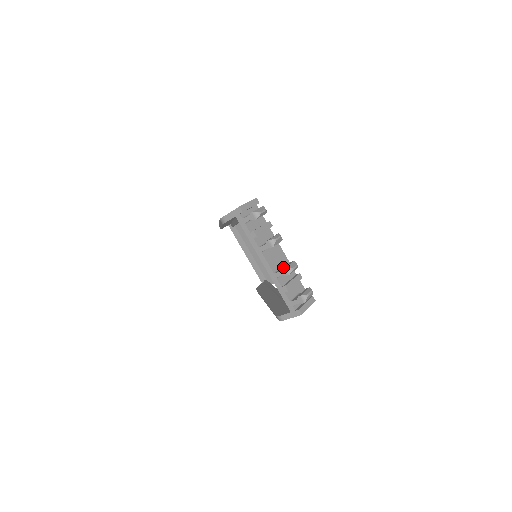
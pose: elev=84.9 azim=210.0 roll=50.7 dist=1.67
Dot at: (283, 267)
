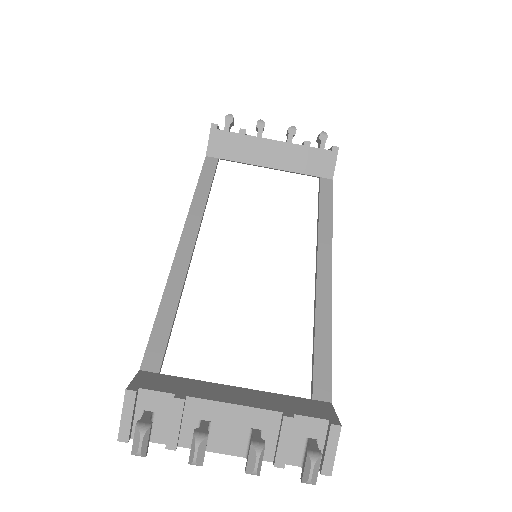
Dot at: (249, 445)
